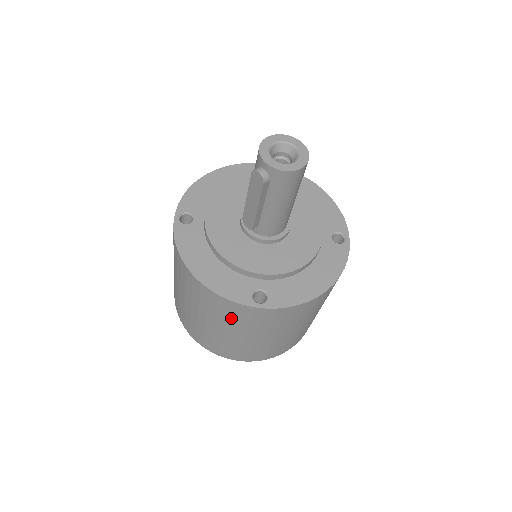
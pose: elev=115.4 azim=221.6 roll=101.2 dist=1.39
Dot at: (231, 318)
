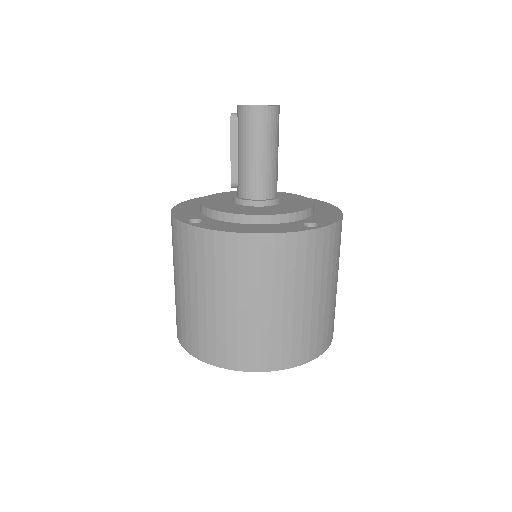
Dot at: (176, 251)
